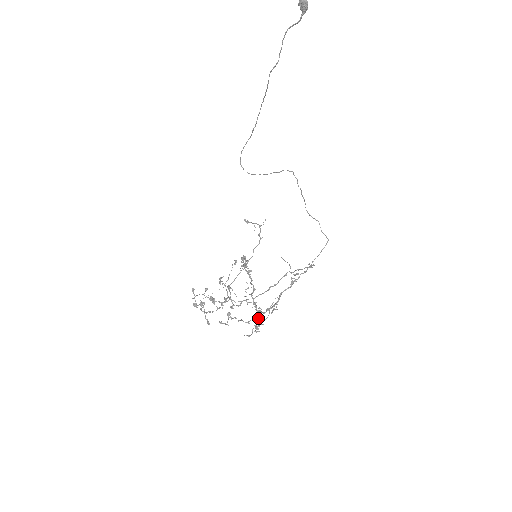
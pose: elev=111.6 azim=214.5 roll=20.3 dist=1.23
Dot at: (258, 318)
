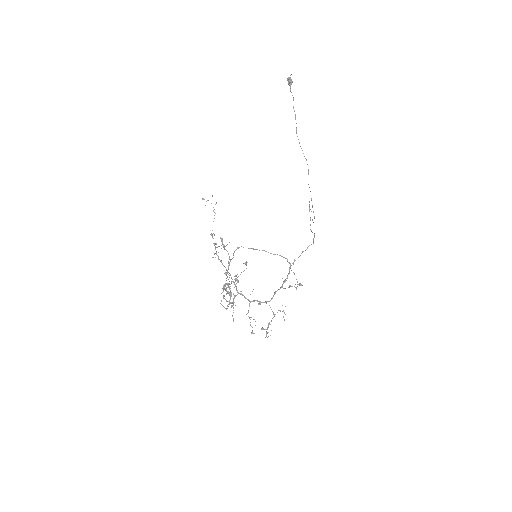
Dot at: occluded
